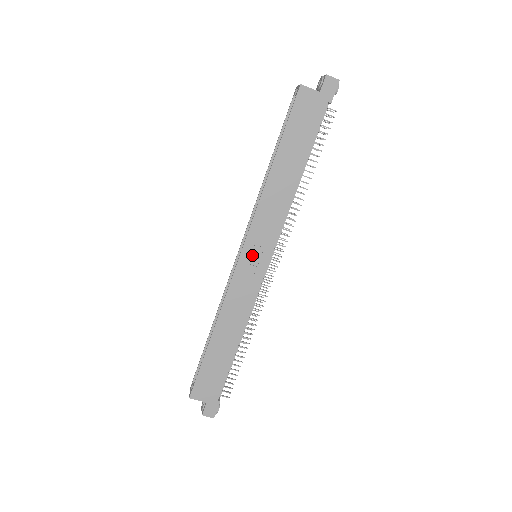
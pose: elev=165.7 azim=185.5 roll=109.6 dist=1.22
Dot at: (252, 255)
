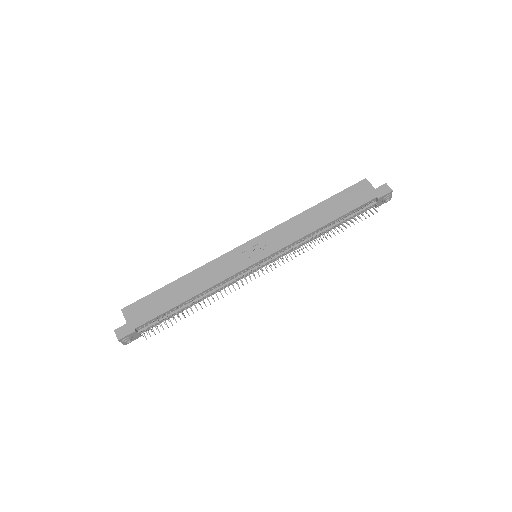
Dot at: (254, 248)
